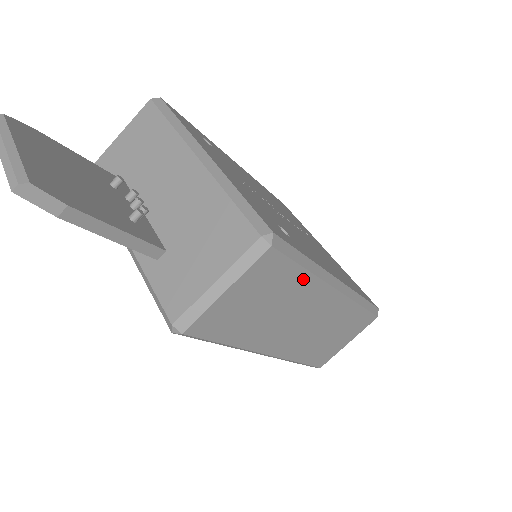
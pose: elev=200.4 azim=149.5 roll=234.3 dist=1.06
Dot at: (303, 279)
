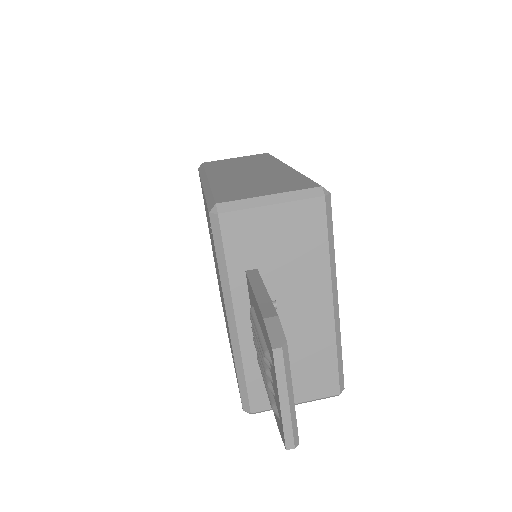
Dot at: occluded
